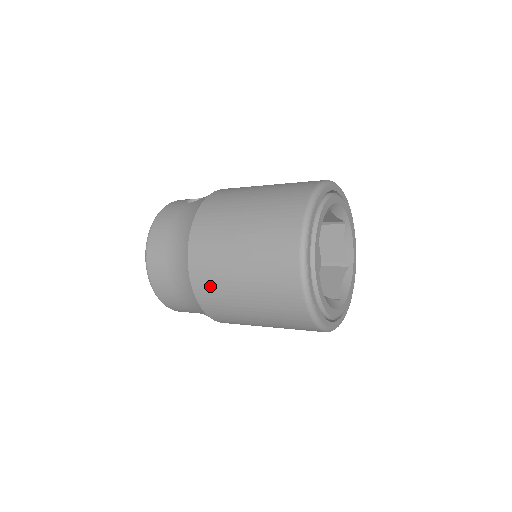
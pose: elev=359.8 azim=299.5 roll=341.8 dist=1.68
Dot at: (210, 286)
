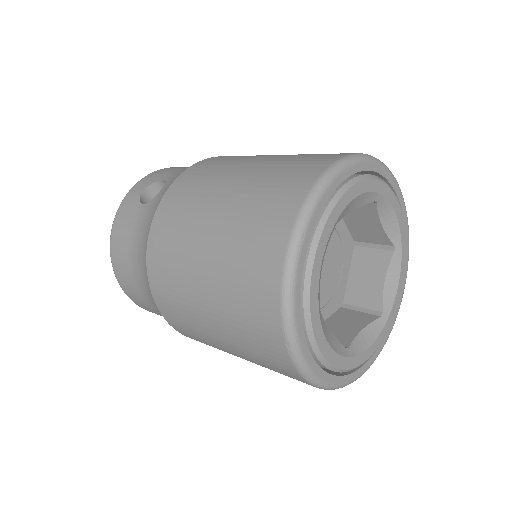
Dot at: (197, 339)
